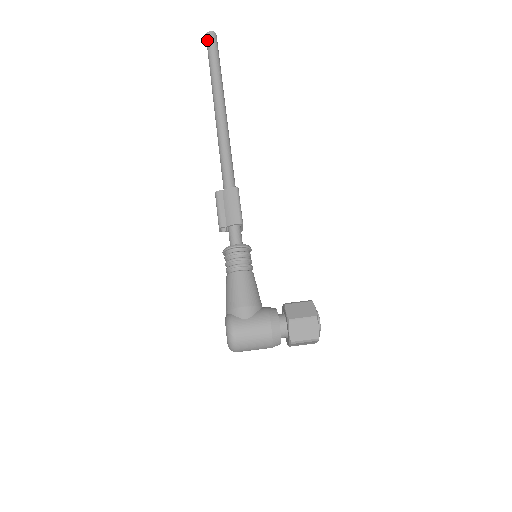
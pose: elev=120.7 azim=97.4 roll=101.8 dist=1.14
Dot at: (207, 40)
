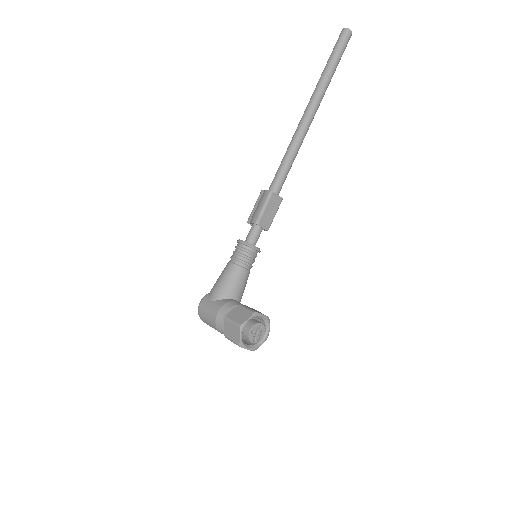
Dot at: (338, 38)
